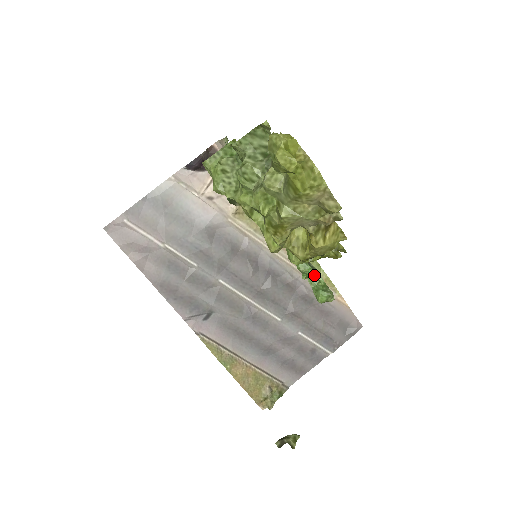
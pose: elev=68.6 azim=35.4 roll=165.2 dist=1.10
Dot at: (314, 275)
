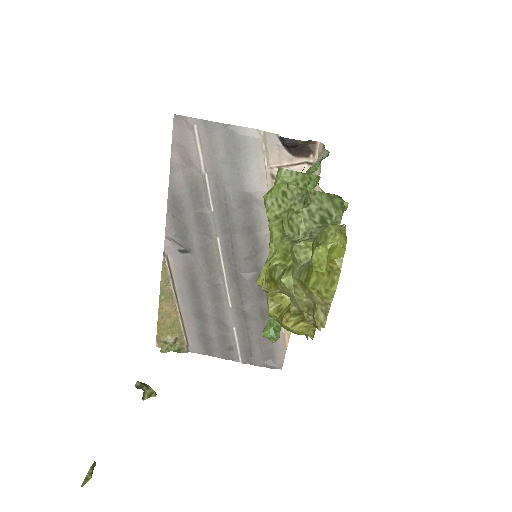
Dot at: occluded
